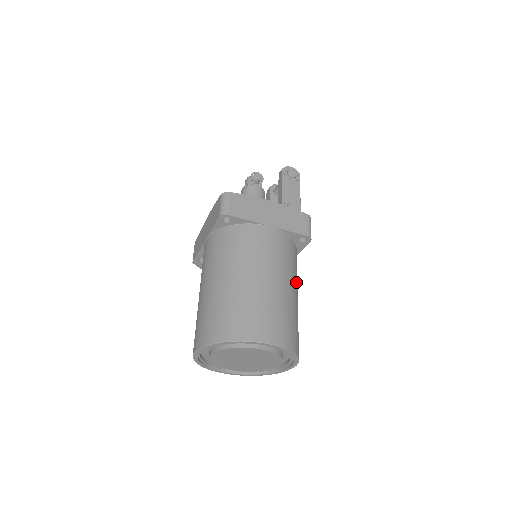
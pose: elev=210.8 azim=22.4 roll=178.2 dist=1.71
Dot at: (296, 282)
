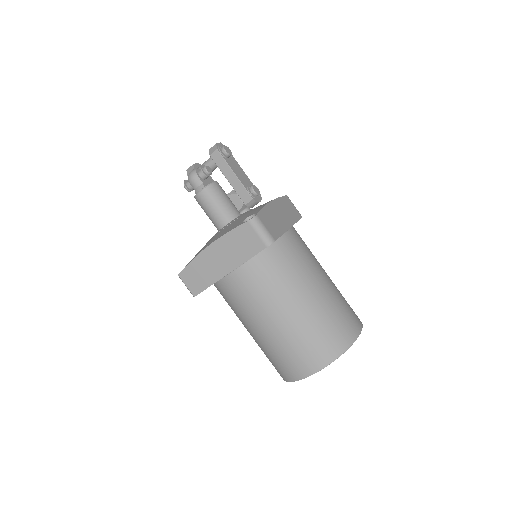
Dot at: occluded
